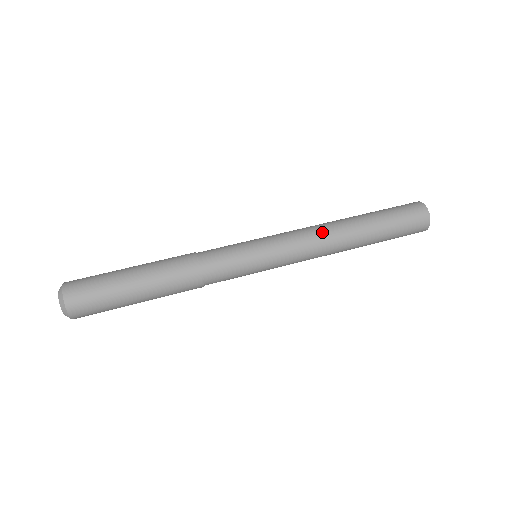
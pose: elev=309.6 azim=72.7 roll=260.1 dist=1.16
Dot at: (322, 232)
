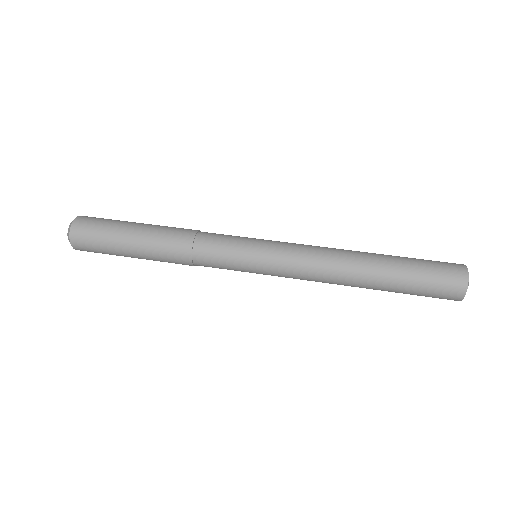
Dot at: (328, 270)
